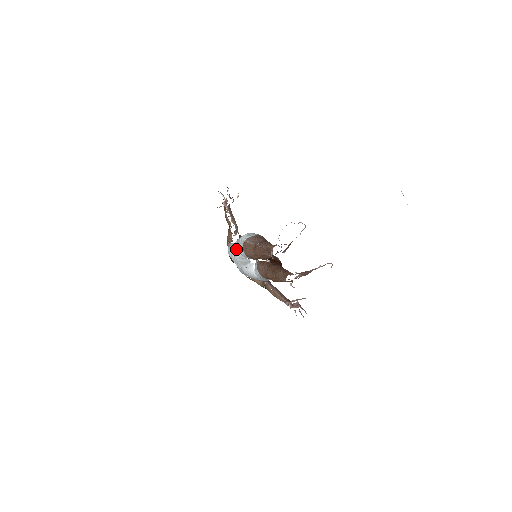
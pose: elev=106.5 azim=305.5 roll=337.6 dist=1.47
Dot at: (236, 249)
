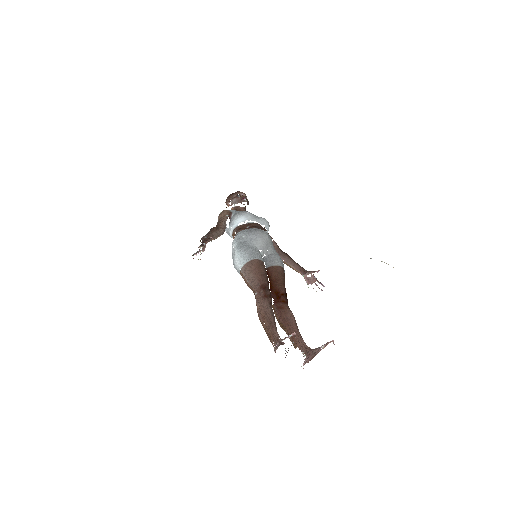
Dot at: occluded
